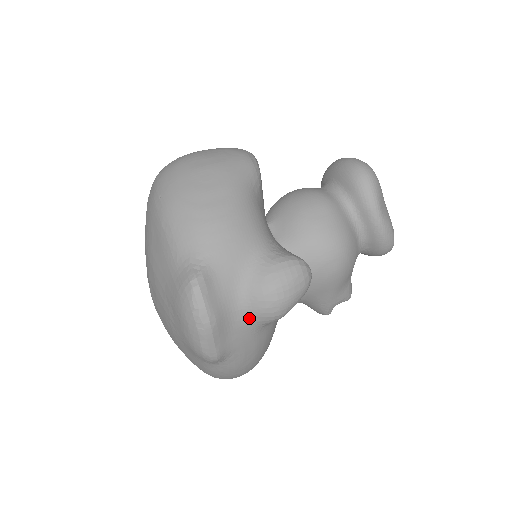
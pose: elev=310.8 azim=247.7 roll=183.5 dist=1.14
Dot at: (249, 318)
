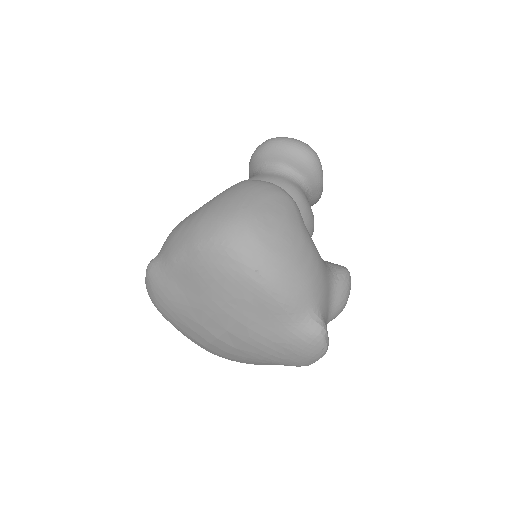
Dot at: occluded
